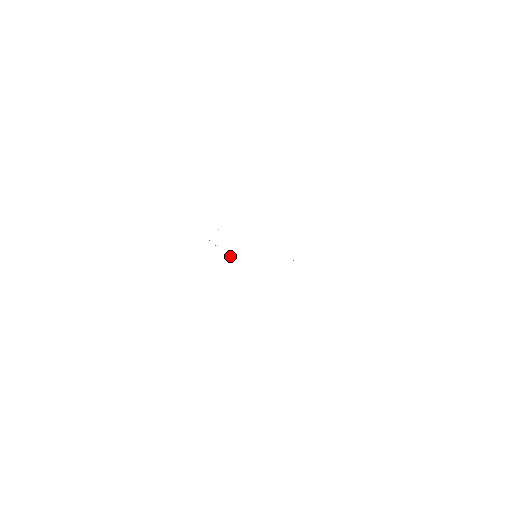
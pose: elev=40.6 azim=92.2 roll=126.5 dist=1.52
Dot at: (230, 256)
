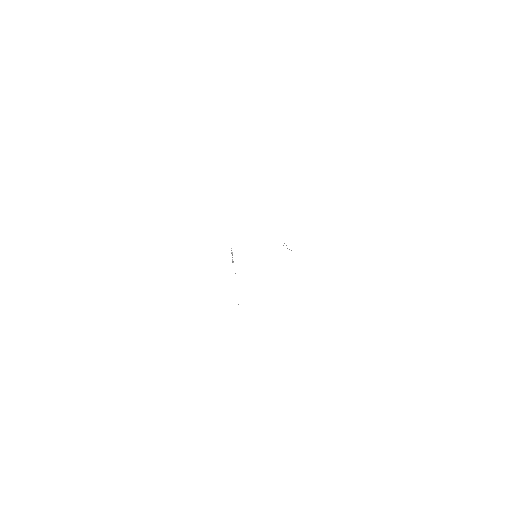
Dot at: occluded
